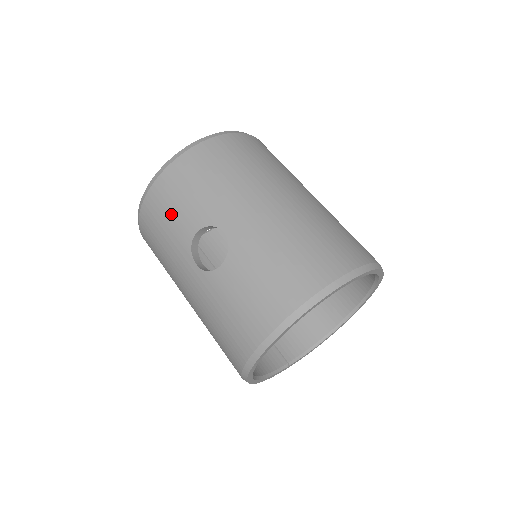
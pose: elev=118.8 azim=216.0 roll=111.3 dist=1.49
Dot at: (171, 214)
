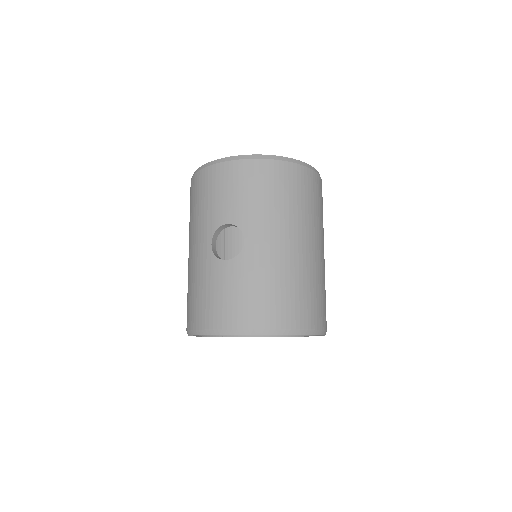
Dot at: (220, 195)
